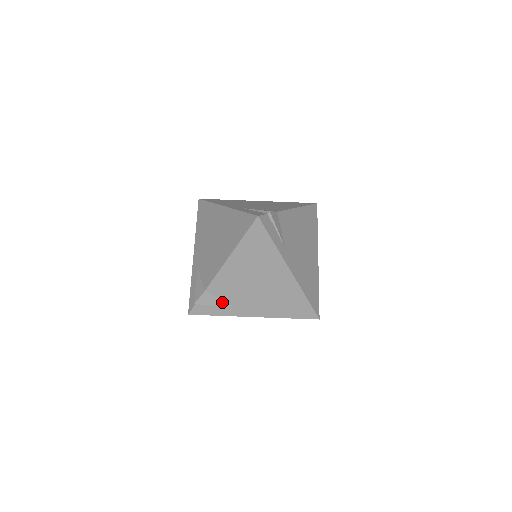
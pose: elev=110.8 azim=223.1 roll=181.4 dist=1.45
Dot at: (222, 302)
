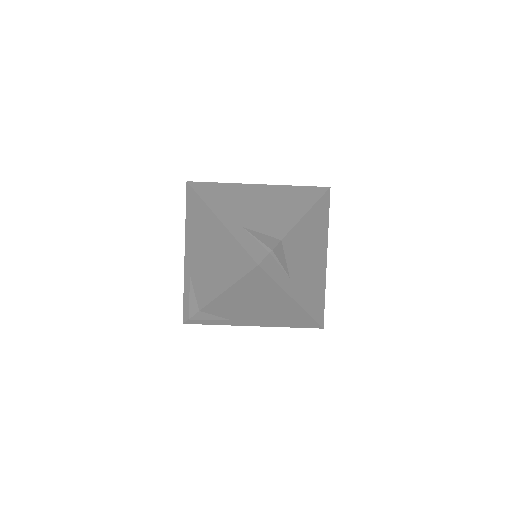
Dot at: (219, 317)
